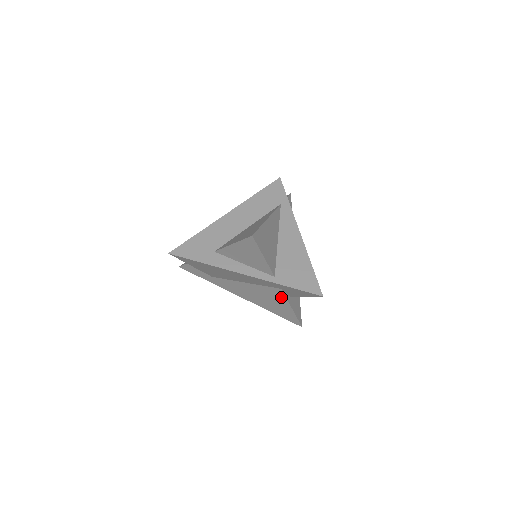
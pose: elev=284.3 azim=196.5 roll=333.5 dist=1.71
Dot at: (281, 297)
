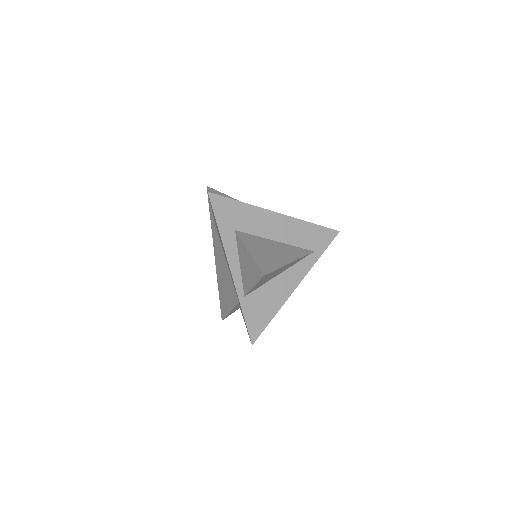
Dot at: (233, 301)
